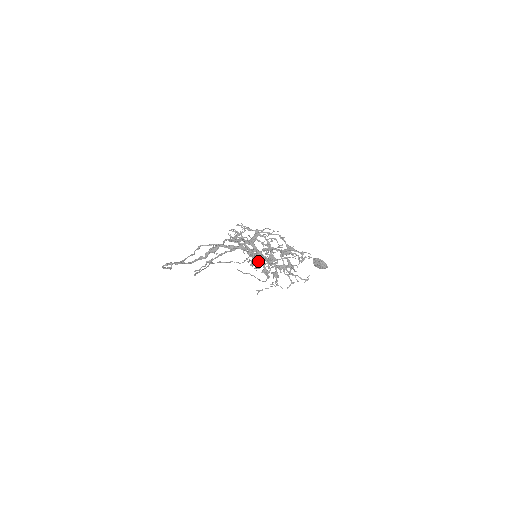
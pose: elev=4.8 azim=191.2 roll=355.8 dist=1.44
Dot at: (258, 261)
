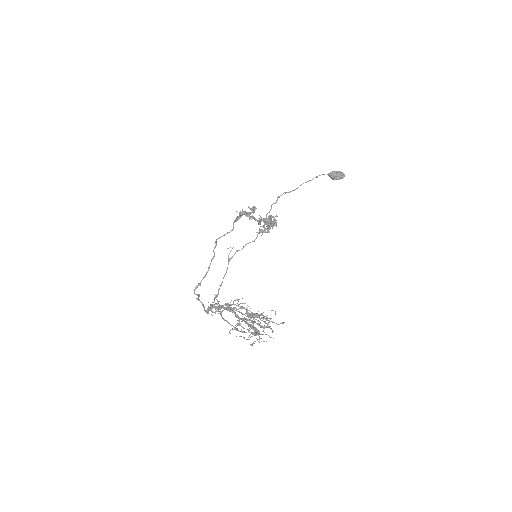
Dot at: occluded
